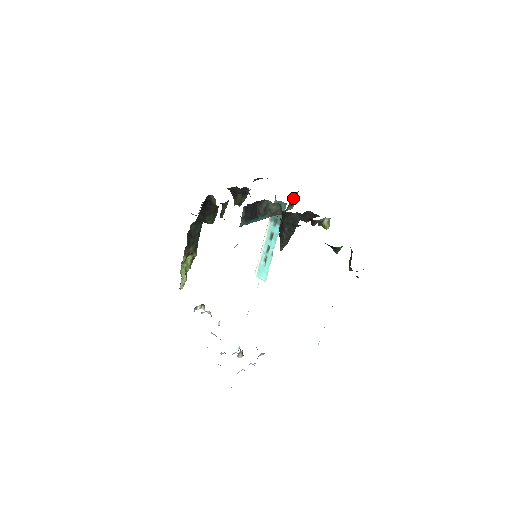
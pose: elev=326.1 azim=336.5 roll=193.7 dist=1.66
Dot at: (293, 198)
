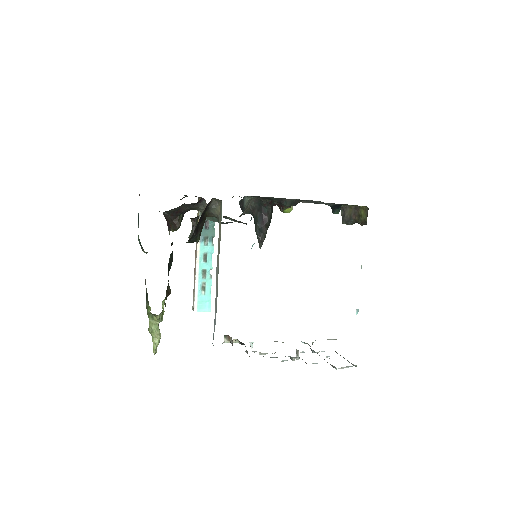
Dot at: occluded
